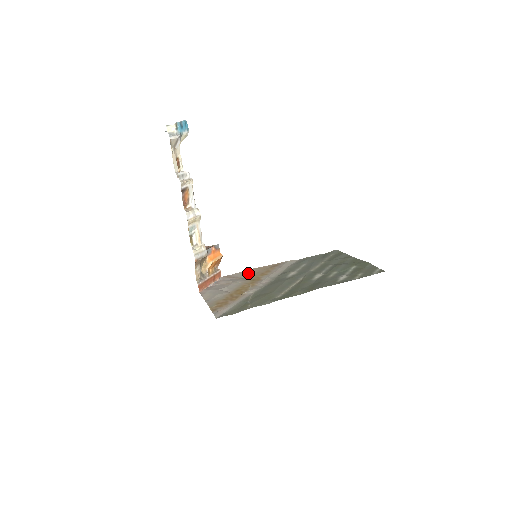
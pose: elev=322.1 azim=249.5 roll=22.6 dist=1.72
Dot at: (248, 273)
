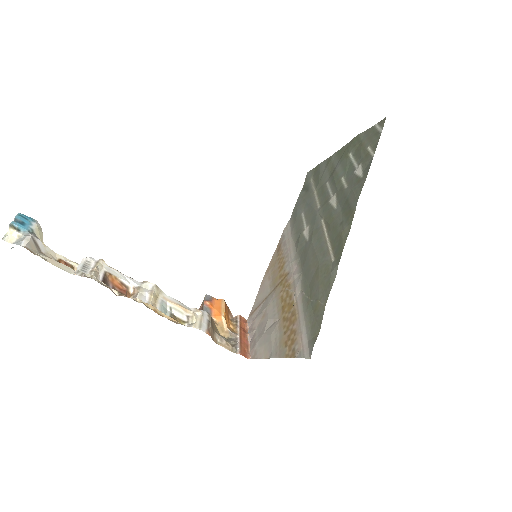
Dot at: (266, 285)
